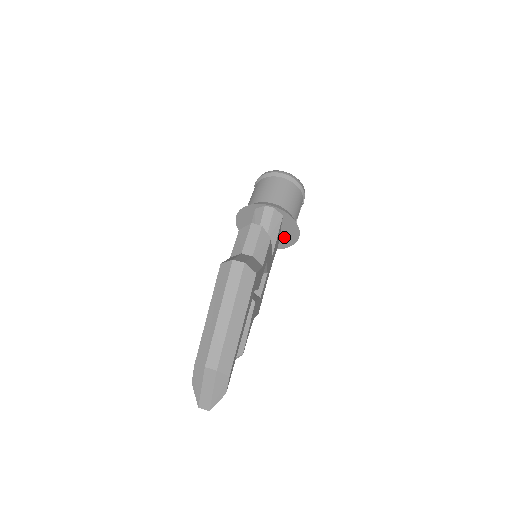
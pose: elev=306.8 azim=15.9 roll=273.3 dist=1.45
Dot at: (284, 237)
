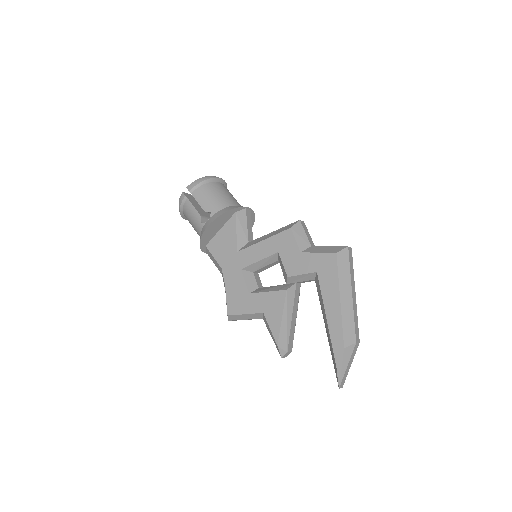
Dot at: occluded
